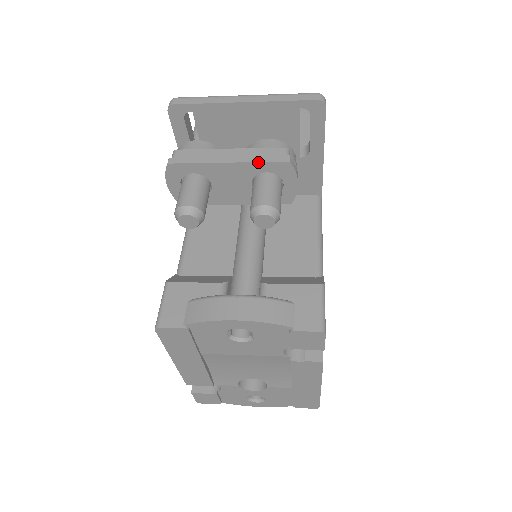
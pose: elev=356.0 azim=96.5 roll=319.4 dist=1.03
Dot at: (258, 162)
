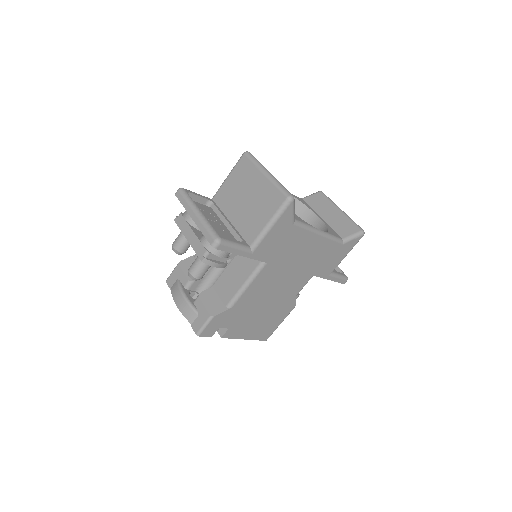
Dot at: (194, 250)
